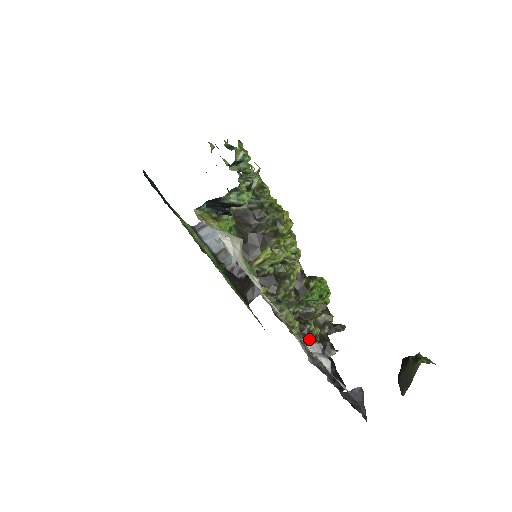
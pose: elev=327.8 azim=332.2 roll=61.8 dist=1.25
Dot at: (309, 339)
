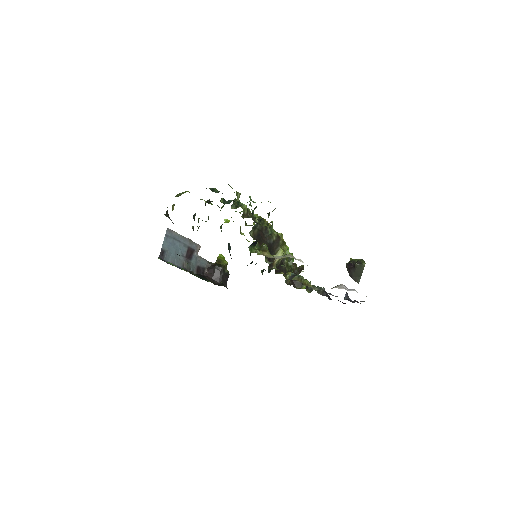
Dot at: (313, 285)
